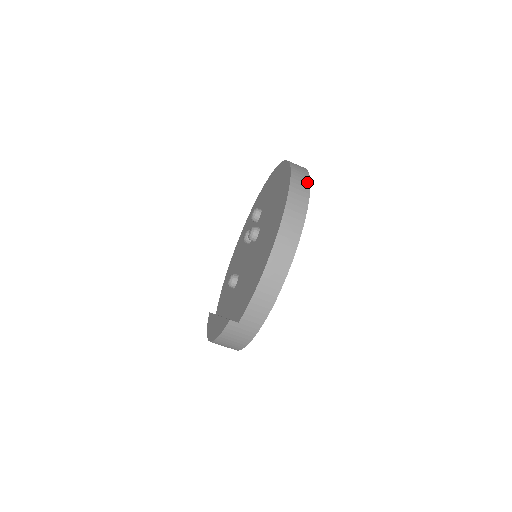
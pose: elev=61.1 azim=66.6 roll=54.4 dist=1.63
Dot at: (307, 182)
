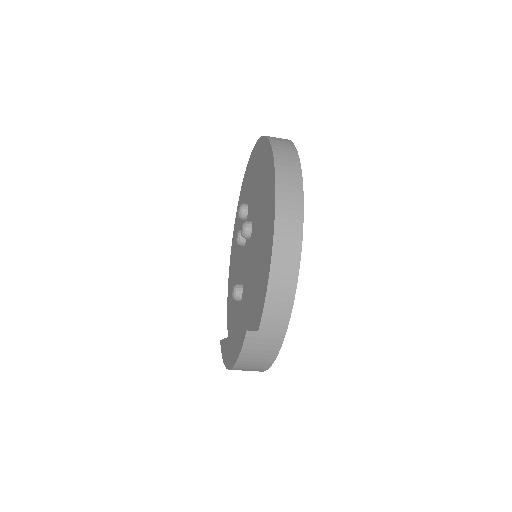
Dot at: (292, 147)
